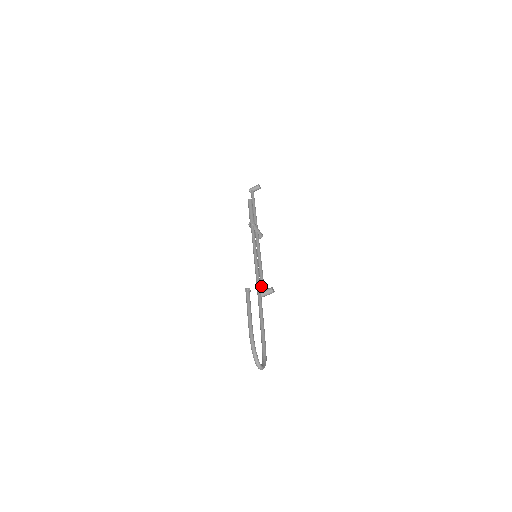
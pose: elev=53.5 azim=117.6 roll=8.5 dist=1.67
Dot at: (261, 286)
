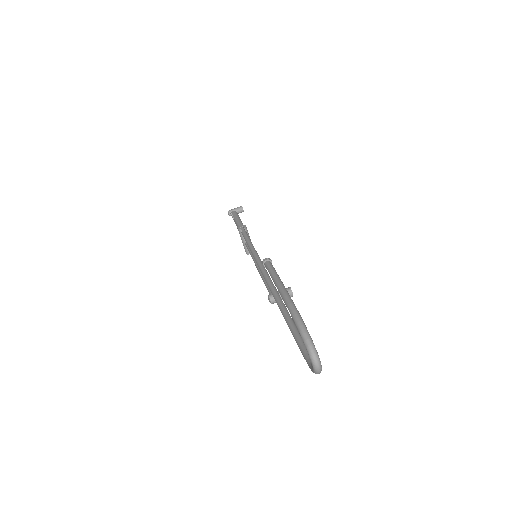
Dot at: occluded
